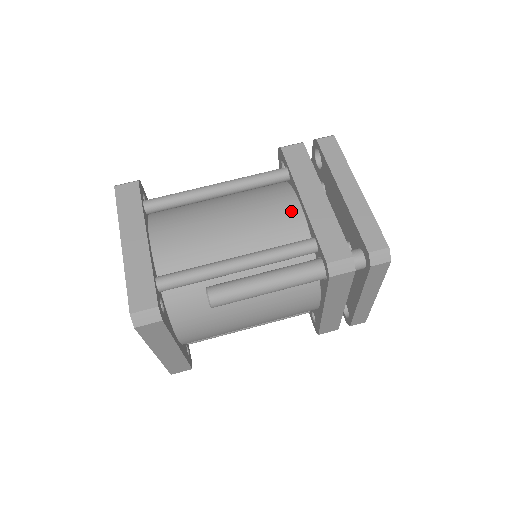
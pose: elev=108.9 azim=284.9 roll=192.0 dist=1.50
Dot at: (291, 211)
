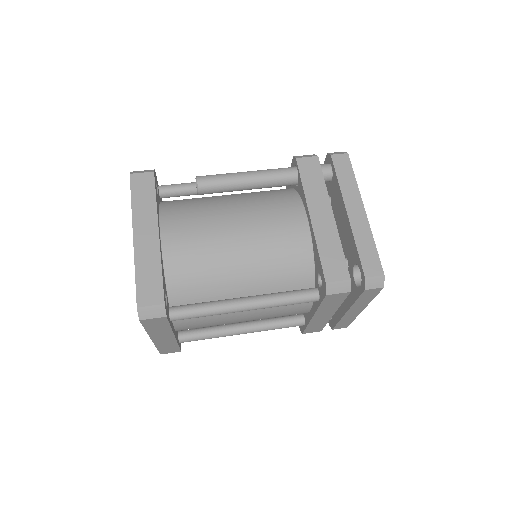
Dot at: occluded
